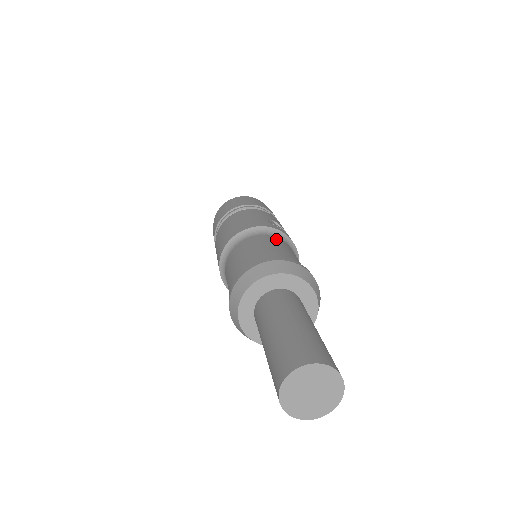
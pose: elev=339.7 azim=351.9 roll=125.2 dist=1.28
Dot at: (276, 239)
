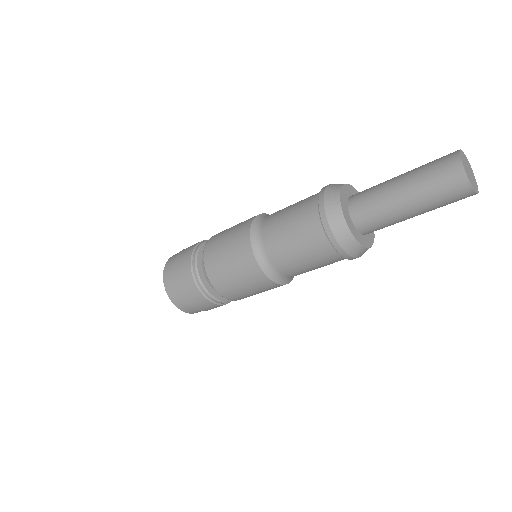
Dot at: occluded
